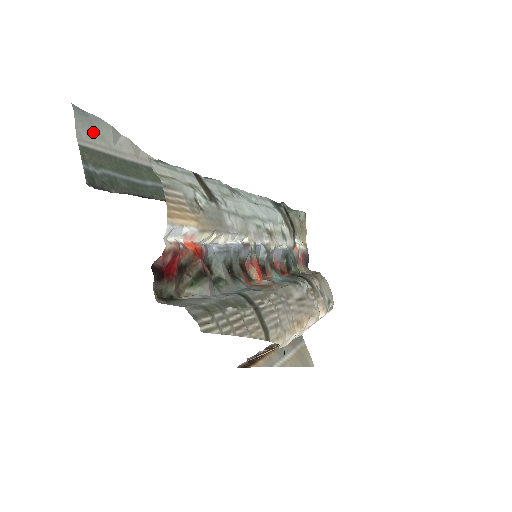
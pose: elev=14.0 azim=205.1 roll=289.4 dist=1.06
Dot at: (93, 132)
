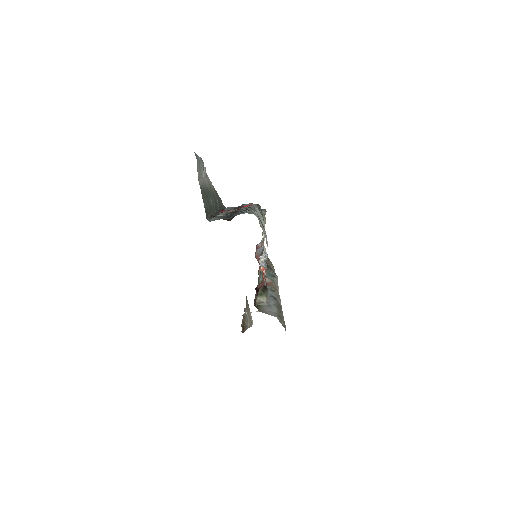
Dot at: (200, 171)
